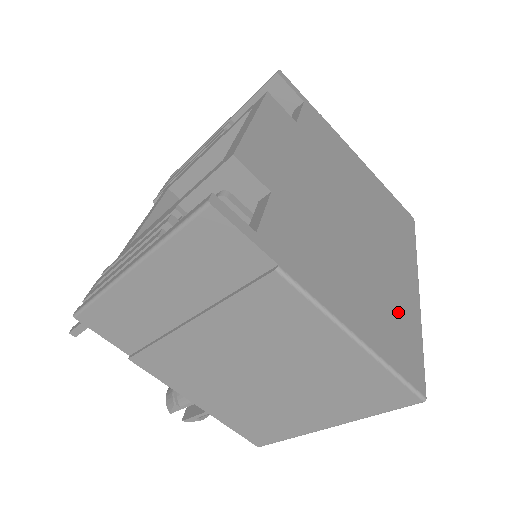
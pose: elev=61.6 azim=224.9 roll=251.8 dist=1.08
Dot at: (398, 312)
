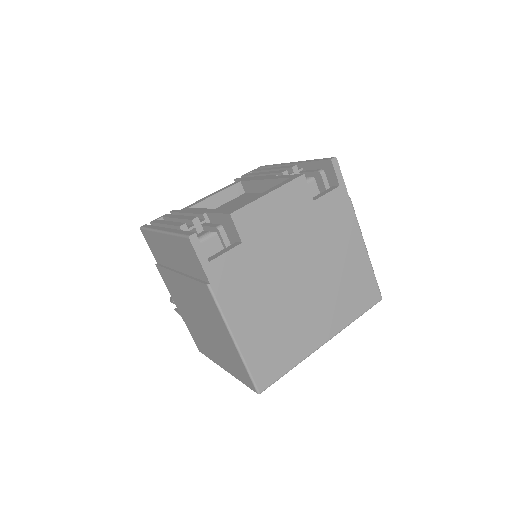
Dot at: (287, 344)
